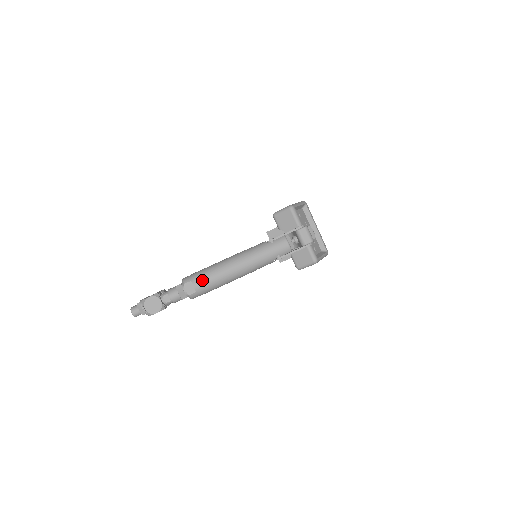
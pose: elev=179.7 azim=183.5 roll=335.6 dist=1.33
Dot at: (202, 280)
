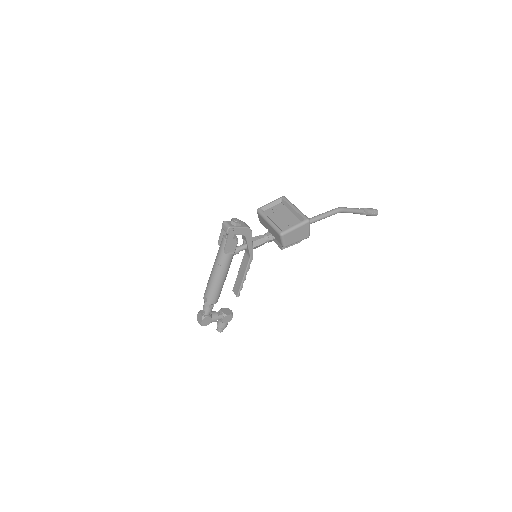
Dot at: (206, 290)
